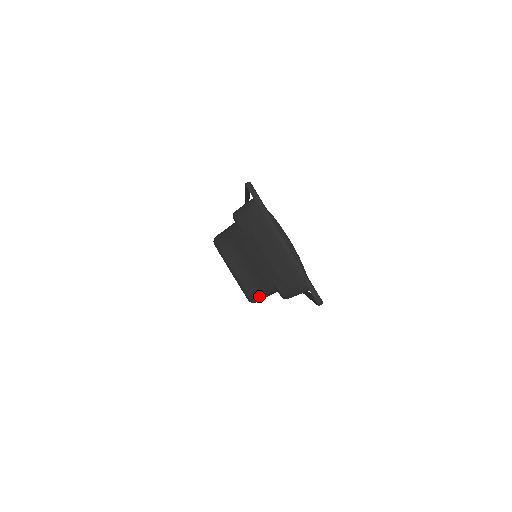
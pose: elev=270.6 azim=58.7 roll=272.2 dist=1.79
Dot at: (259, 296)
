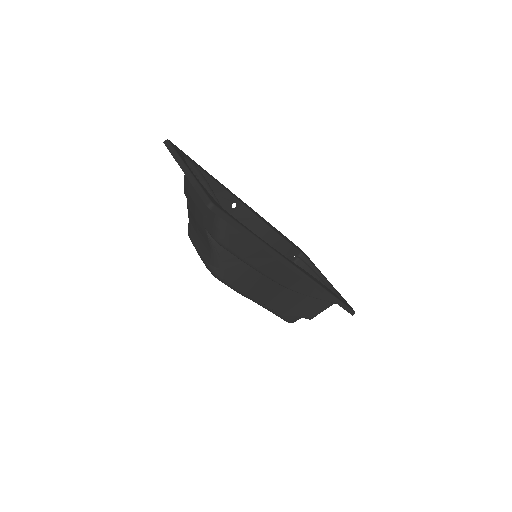
Dot at: (213, 261)
